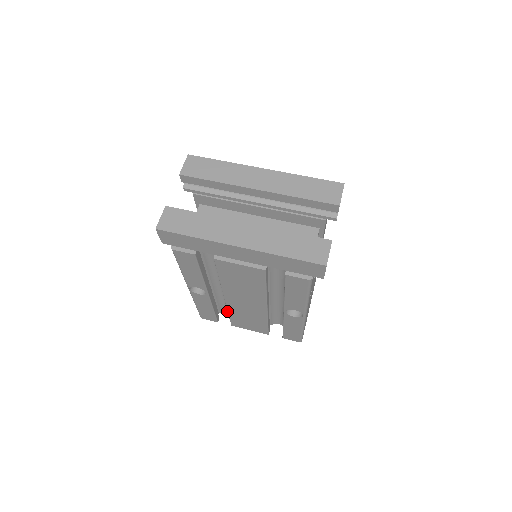
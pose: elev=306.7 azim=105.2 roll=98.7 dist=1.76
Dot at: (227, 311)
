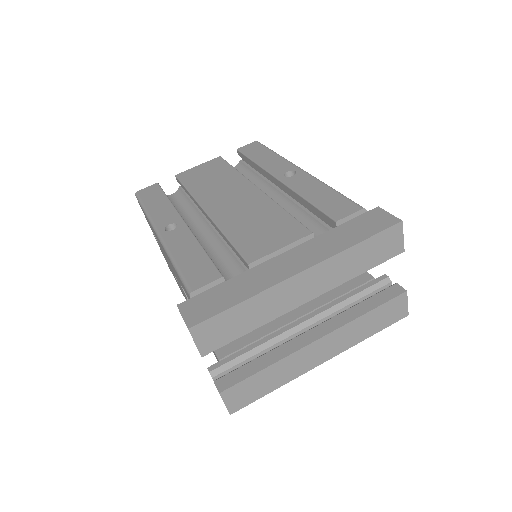
Dot at: occluded
